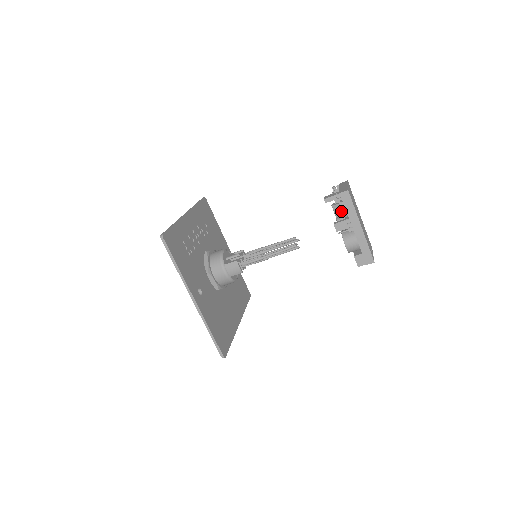
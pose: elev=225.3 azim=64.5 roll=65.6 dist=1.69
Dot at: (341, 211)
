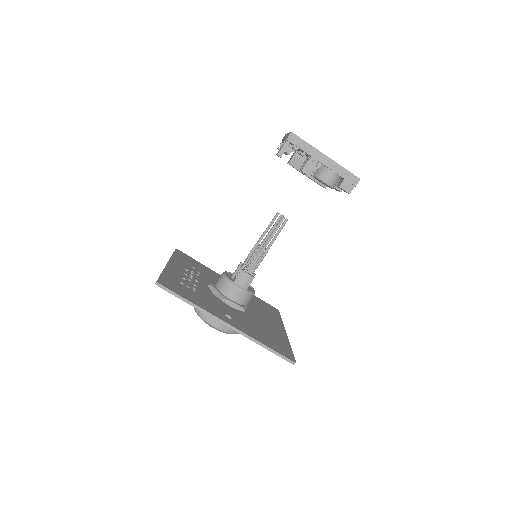
Dot at: (299, 162)
